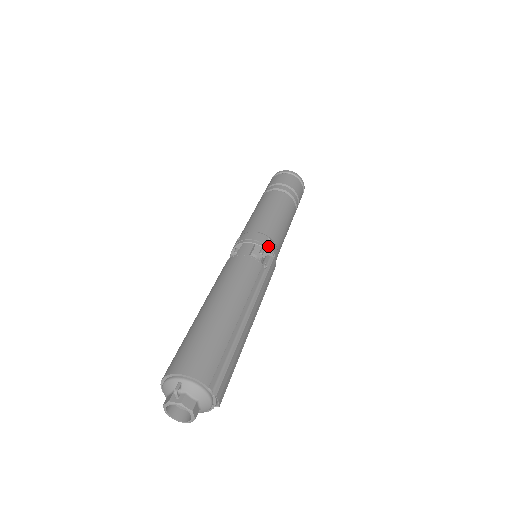
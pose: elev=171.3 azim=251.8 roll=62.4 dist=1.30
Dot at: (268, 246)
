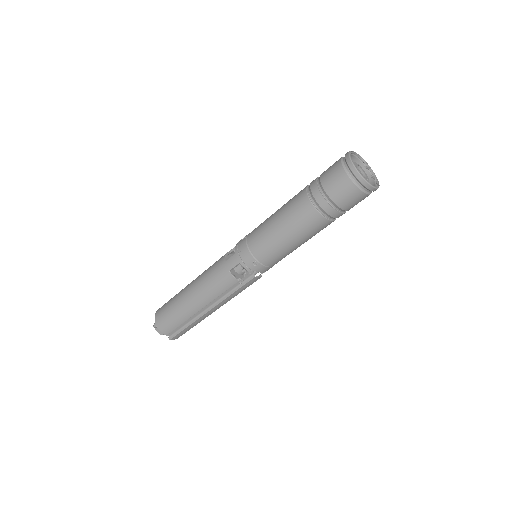
Dot at: (251, 269)
